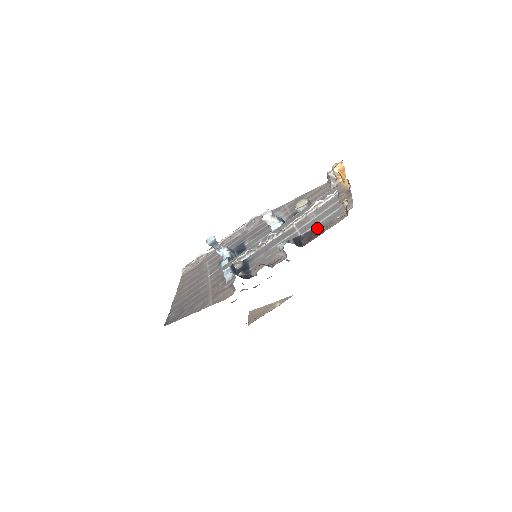
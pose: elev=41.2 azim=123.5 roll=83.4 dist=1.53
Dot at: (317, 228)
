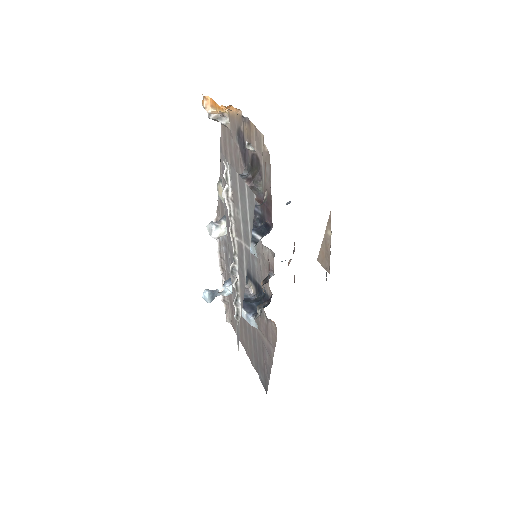
Dot at: (262, 194)
